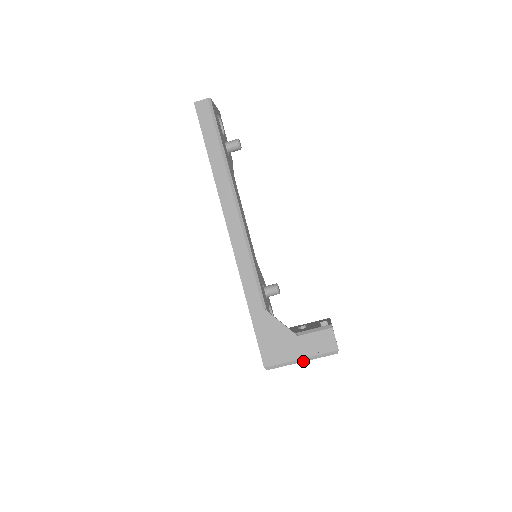
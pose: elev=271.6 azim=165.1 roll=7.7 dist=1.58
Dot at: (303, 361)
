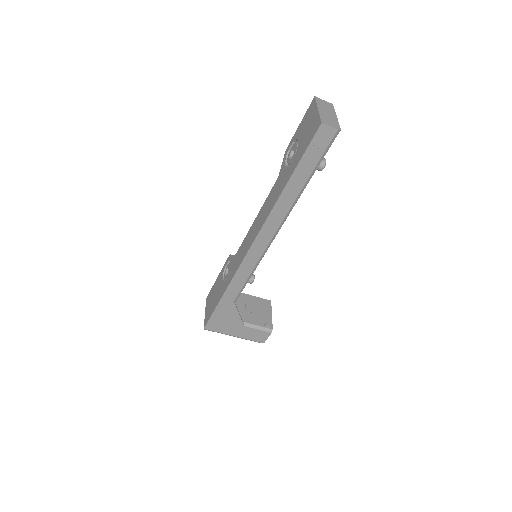
Dot at: occluded
